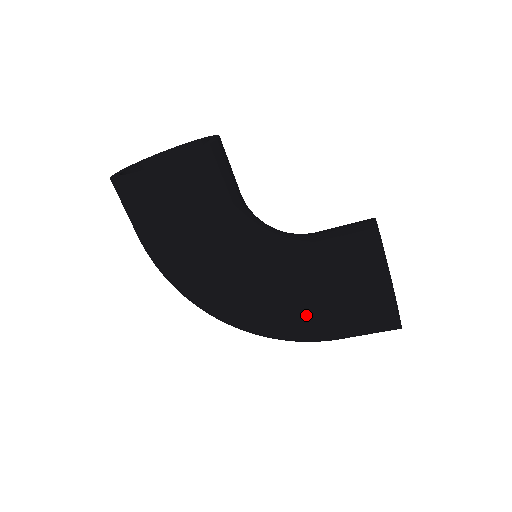
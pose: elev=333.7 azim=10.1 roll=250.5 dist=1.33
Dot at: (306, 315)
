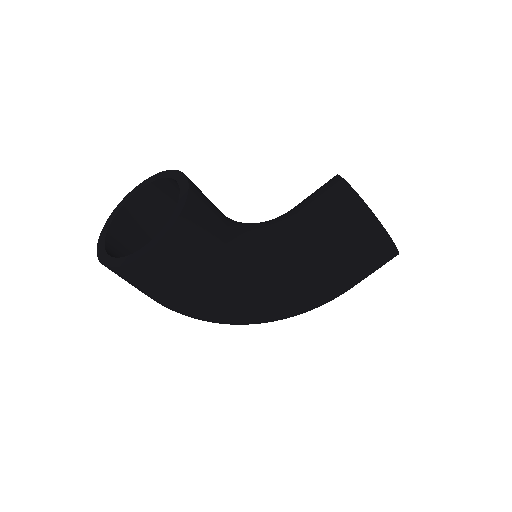
Dot at: (329, 286)
